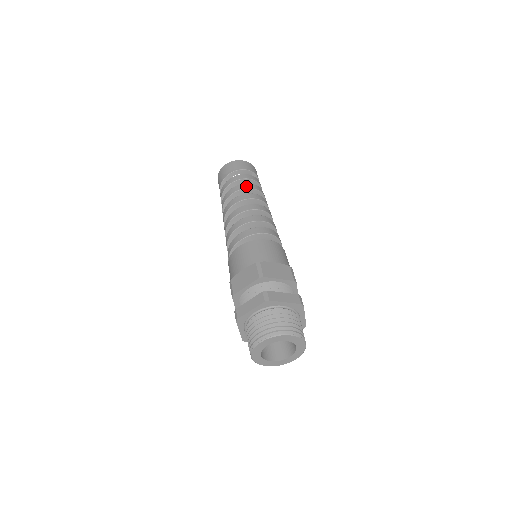
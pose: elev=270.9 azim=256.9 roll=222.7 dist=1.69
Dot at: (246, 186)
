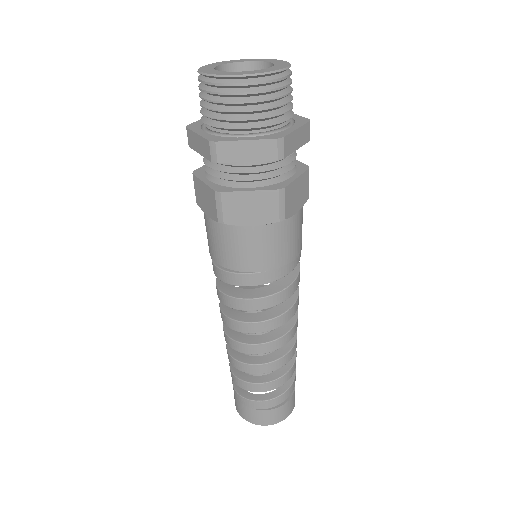
Dot at: occluded
